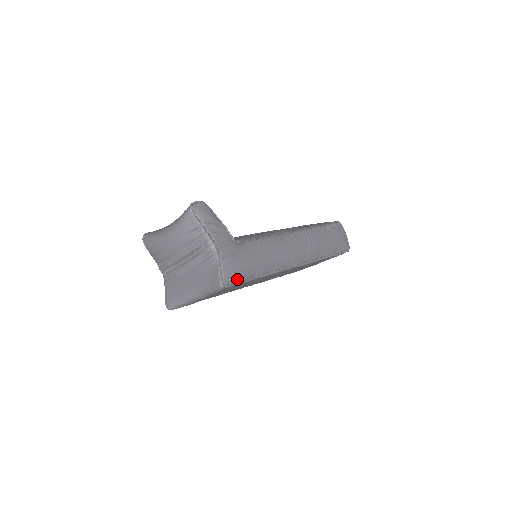
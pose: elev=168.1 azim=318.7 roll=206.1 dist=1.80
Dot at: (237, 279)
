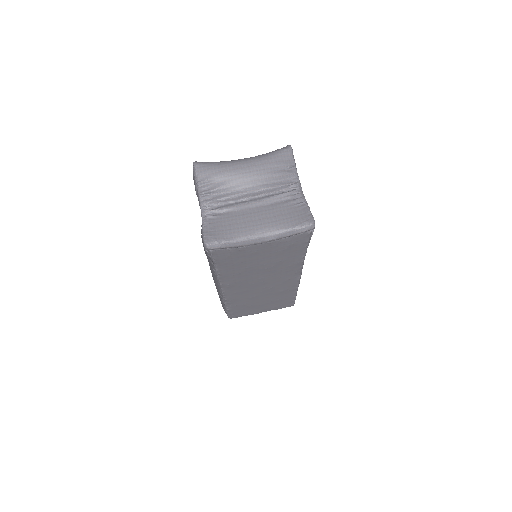
Dot at: occluded
